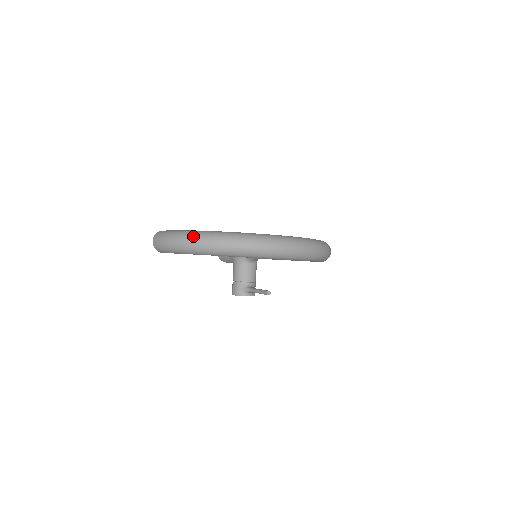
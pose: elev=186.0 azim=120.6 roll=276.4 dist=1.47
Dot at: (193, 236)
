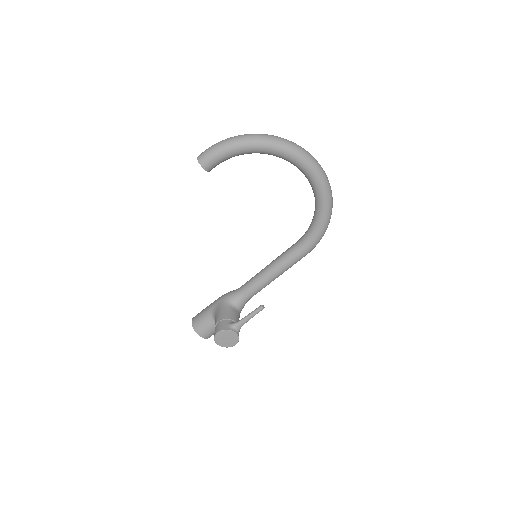
Dot at: (242, 135)
